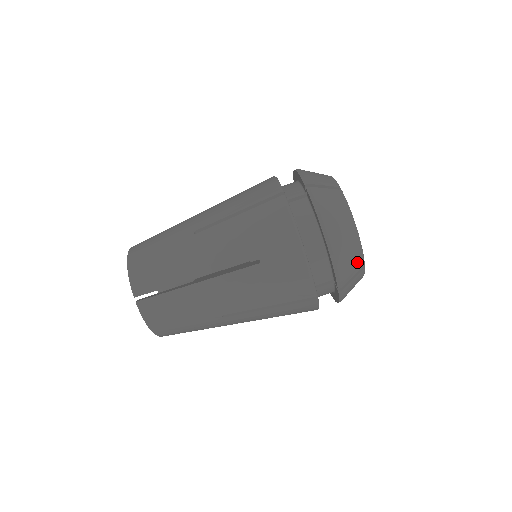
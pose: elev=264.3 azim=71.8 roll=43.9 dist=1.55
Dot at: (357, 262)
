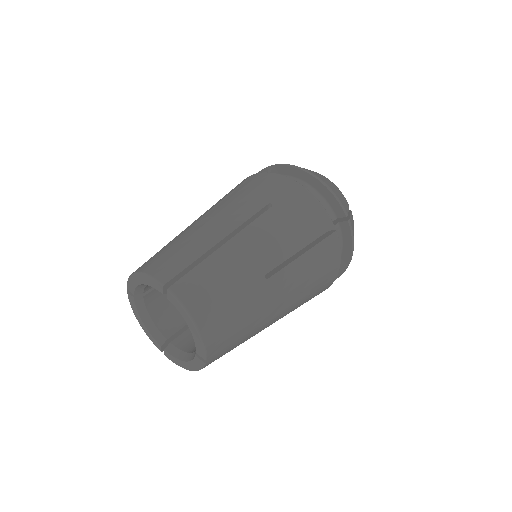
Dot at: (343, 198)
